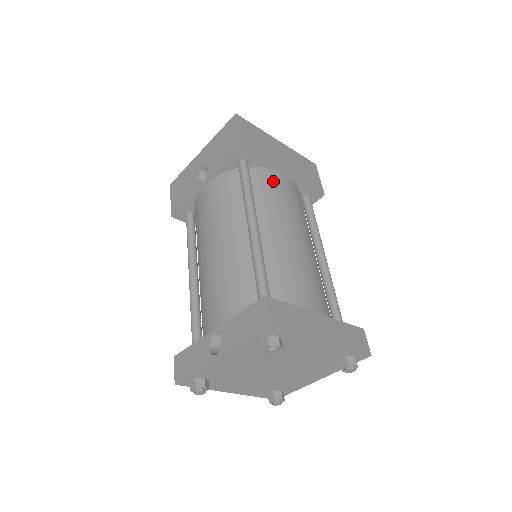
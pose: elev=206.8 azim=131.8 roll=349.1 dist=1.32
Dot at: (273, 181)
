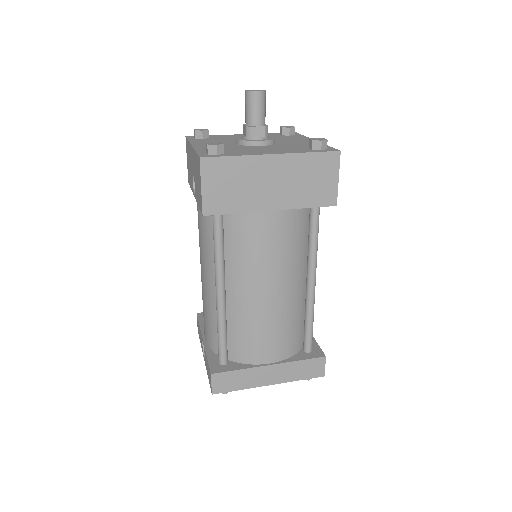
Dot at: (251, 230)
